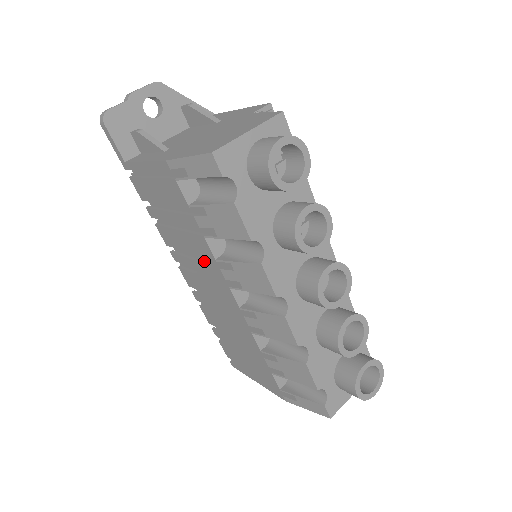
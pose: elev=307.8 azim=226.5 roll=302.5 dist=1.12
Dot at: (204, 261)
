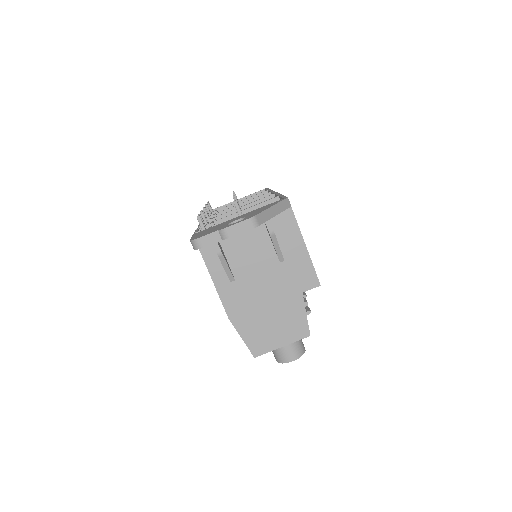
Dot at: occluded
